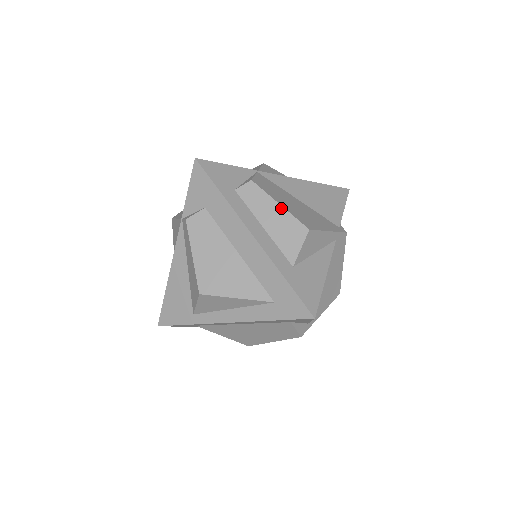
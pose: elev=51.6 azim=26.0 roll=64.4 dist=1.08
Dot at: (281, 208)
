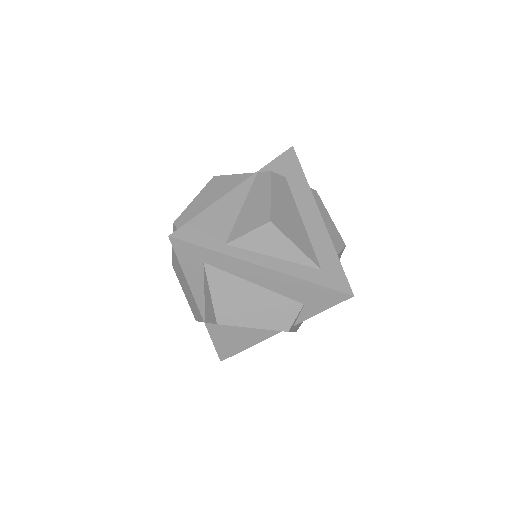
Dot at: (331, 220)
